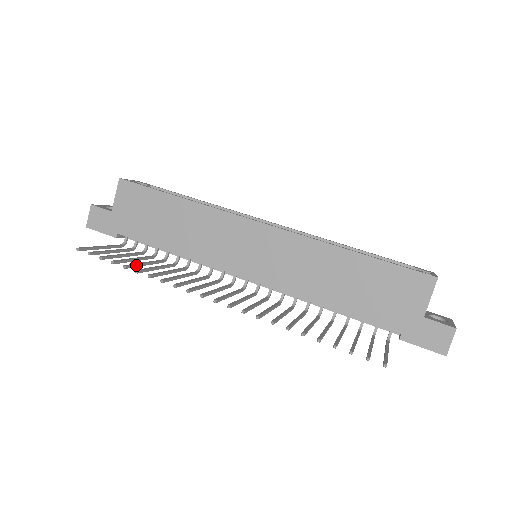
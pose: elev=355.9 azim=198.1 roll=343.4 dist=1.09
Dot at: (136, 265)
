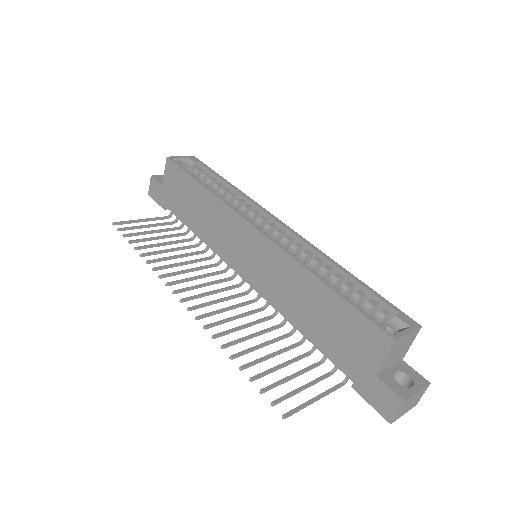
Dot at: (150, 246)
